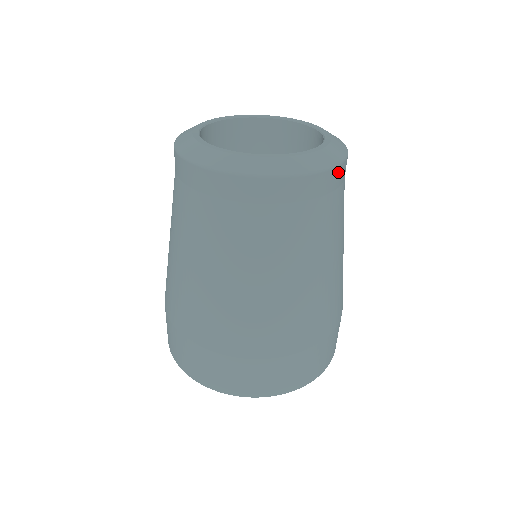
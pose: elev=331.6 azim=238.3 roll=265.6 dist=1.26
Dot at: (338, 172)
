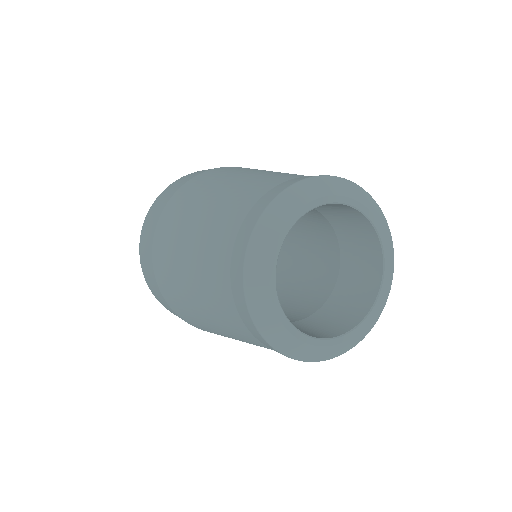
Dot at: occluded
